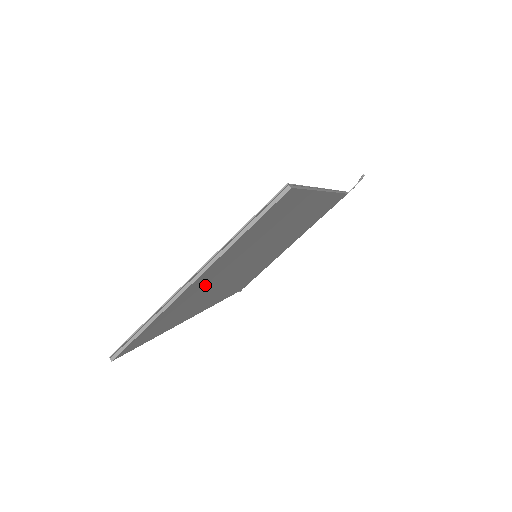
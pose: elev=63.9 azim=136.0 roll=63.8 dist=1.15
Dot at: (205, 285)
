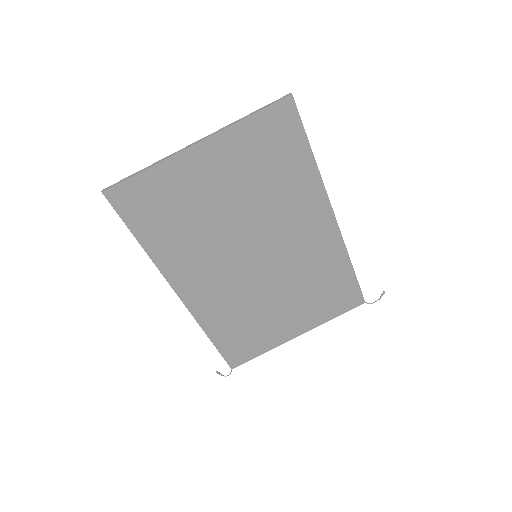
Dot at: (203, 191)
